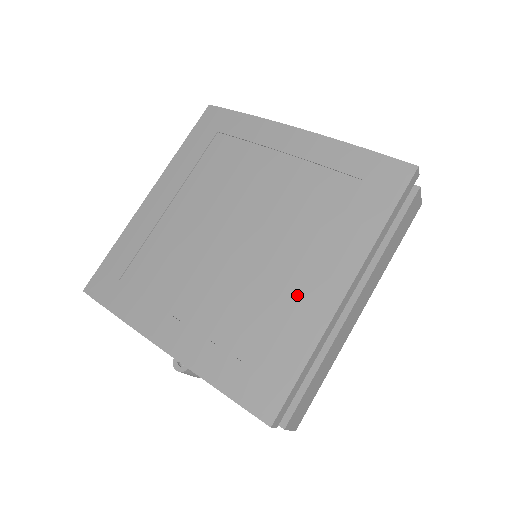
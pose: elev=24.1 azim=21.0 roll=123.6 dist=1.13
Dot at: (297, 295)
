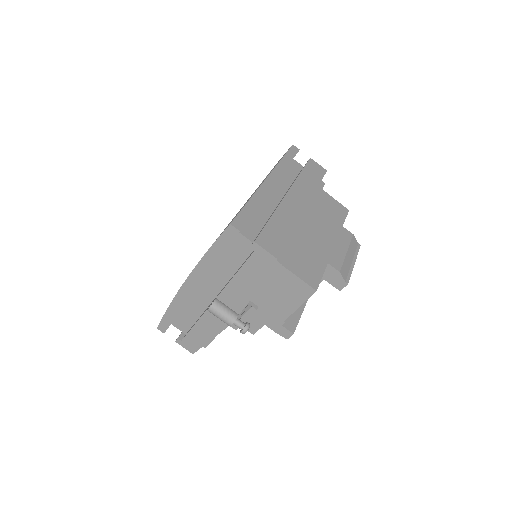
Dot at: occluded
